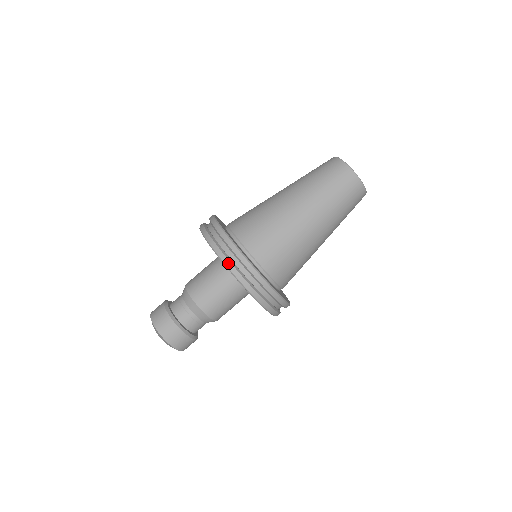
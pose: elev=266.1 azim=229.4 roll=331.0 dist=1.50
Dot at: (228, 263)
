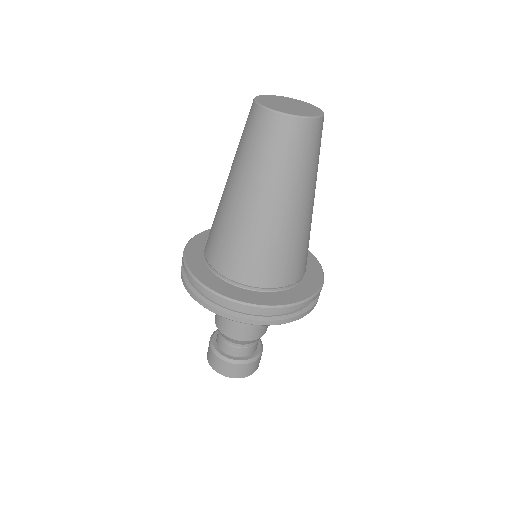
Dot at: (183, 280)
